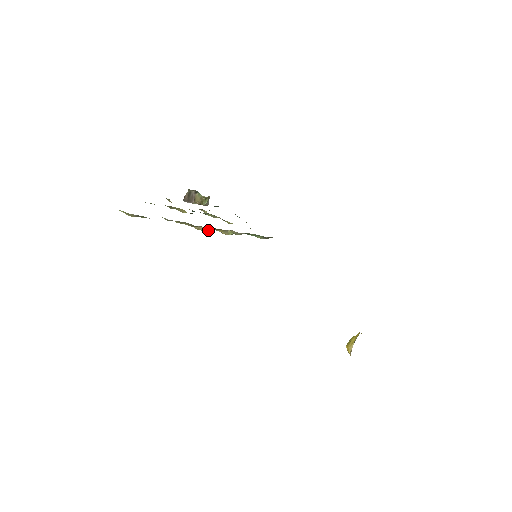
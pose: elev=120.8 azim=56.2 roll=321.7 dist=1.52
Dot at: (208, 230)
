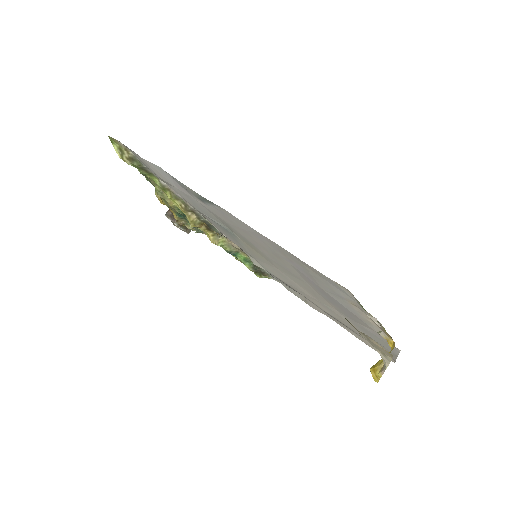
Dot at: (198, 225)
